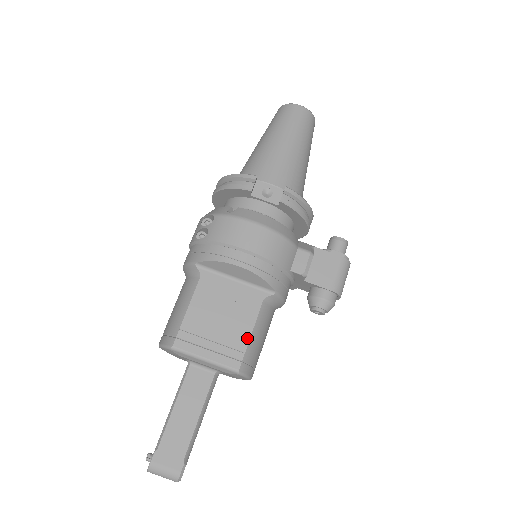
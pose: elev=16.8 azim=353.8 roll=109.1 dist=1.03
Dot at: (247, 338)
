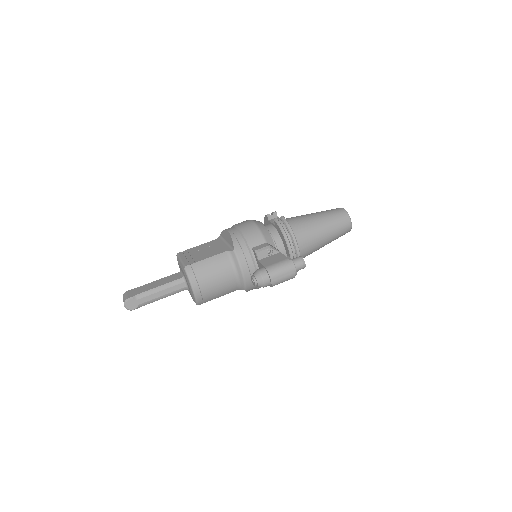
Dot at: (203, 259)
